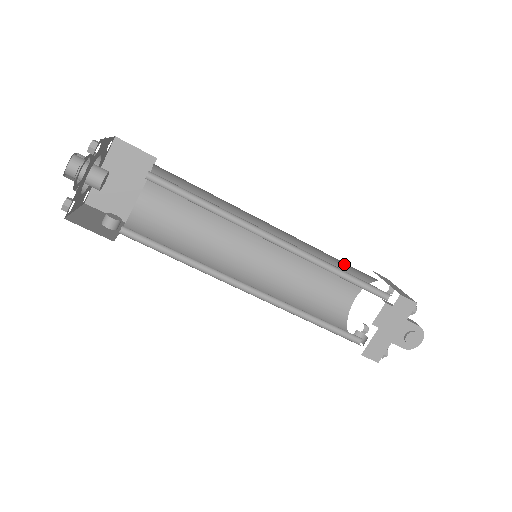
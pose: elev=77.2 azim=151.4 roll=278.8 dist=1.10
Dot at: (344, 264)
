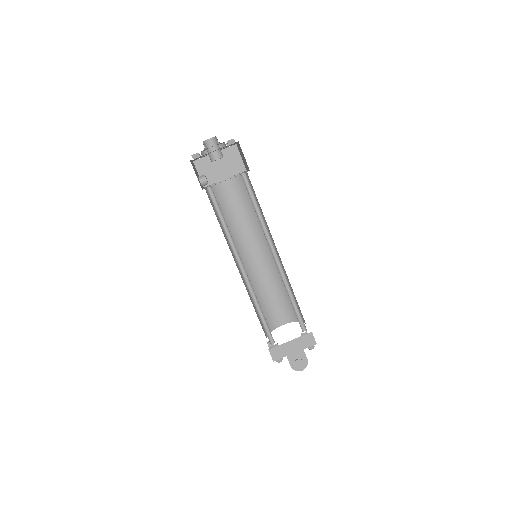
Dot at: occluded
